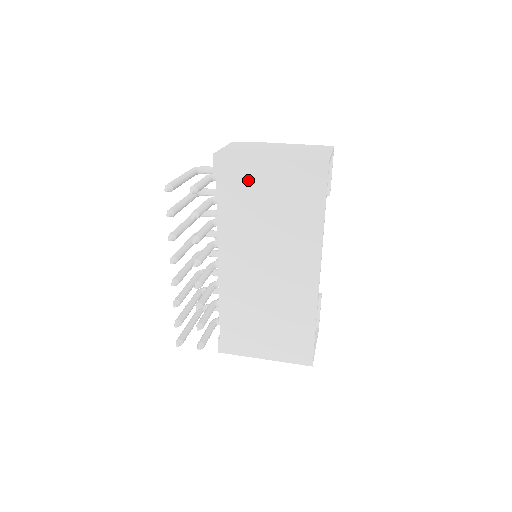
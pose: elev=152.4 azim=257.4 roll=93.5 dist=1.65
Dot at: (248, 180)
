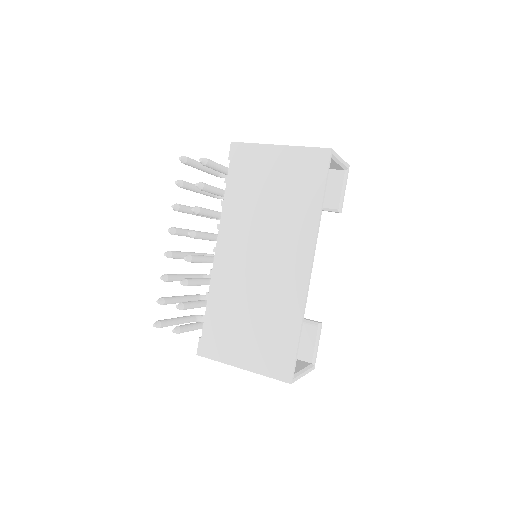
Dot at: (257, 166)
